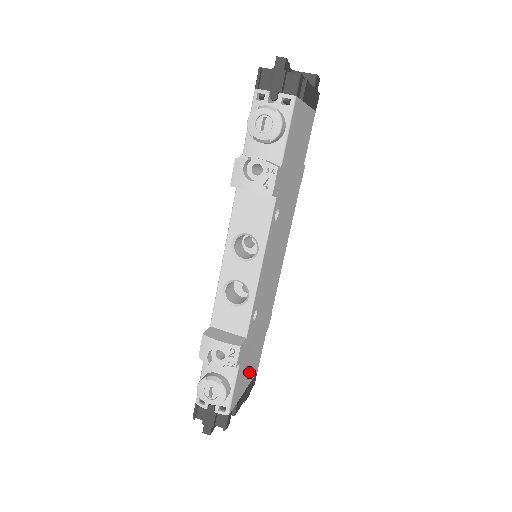
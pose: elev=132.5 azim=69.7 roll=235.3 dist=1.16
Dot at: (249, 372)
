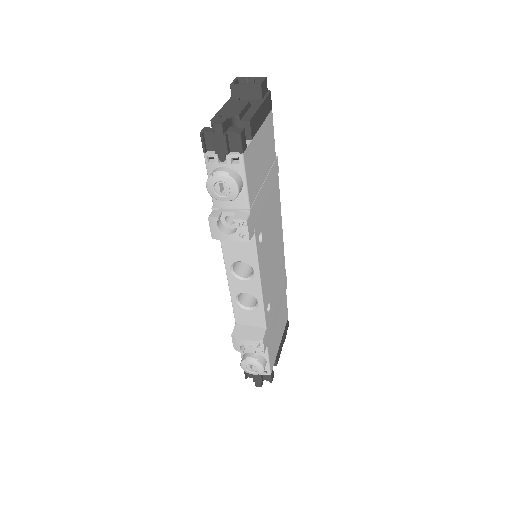
Dot at: (279, 331)
